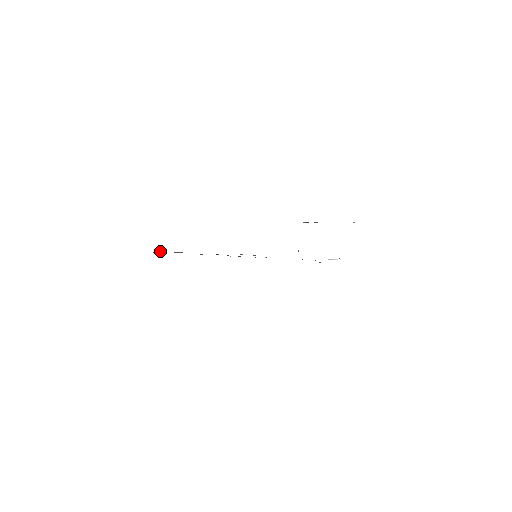
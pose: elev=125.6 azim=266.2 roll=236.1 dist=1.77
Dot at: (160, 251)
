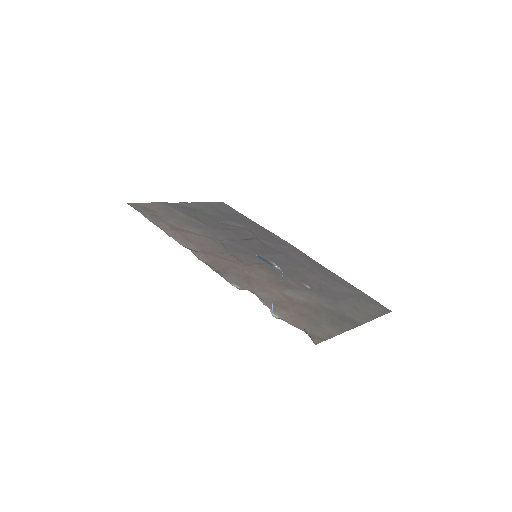
Dot at: (176, 210)
